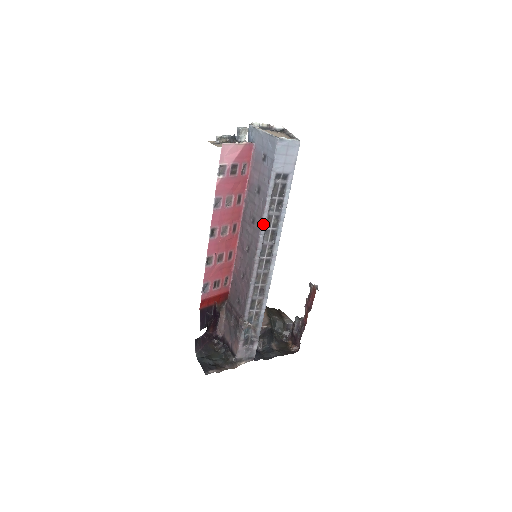
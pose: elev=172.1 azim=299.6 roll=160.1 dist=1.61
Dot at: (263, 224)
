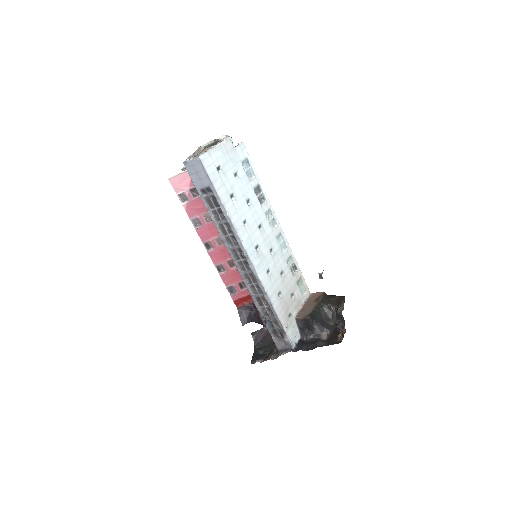
Dot at: (220, 233)
